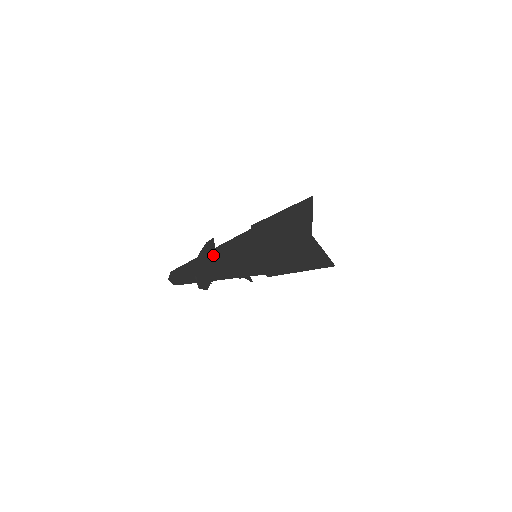
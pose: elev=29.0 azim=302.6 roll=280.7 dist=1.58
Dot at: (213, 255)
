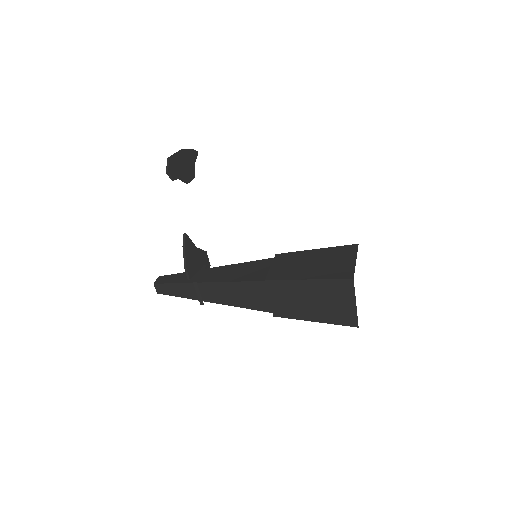
Dot at: (217, 292)
